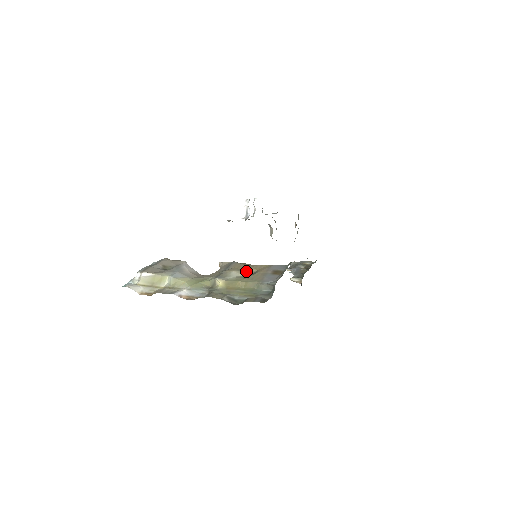
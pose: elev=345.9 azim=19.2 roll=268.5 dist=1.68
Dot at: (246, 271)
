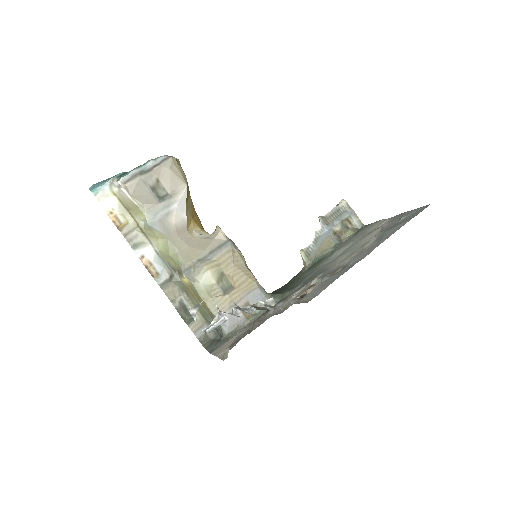
Dot at: (225, 277)
